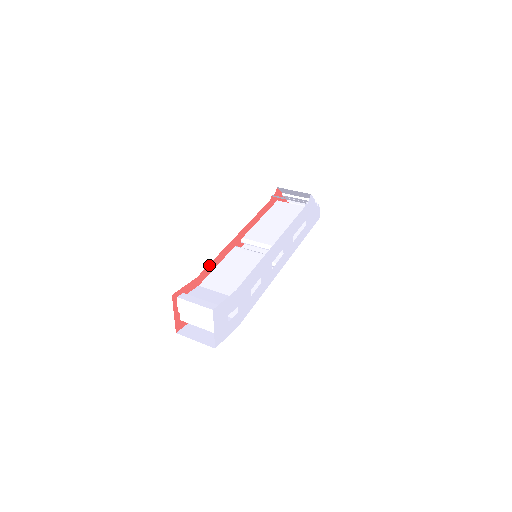
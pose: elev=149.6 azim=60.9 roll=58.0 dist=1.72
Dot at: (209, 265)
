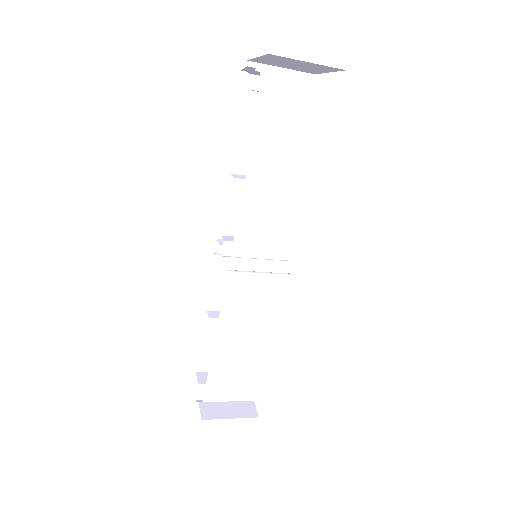
Dot at: occluded
